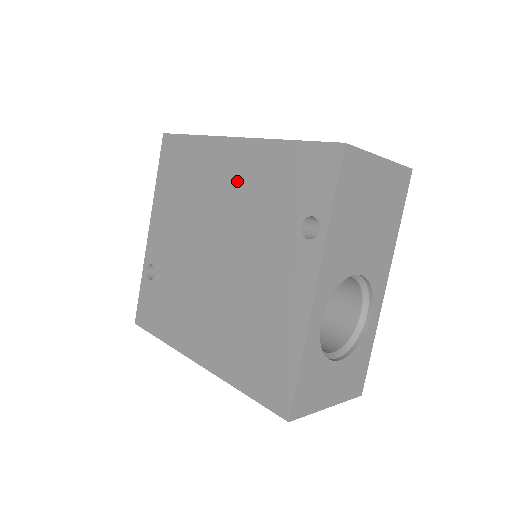
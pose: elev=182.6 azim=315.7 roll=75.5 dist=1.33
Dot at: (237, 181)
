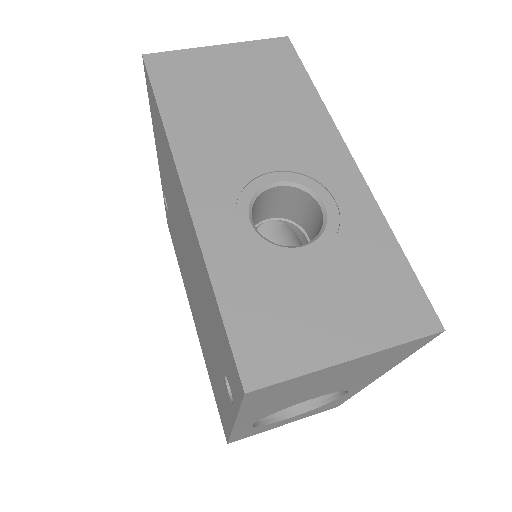
Dot at: (190, 242)
